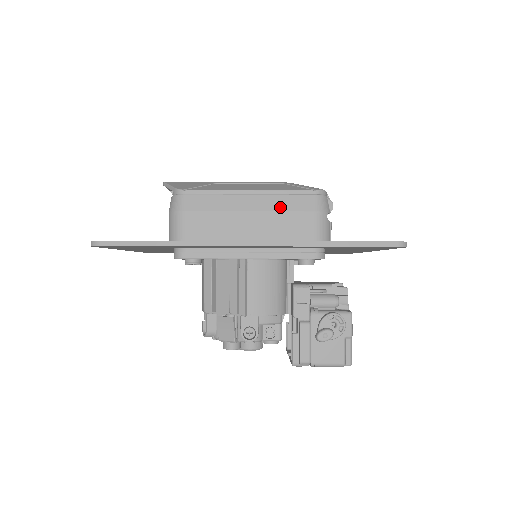
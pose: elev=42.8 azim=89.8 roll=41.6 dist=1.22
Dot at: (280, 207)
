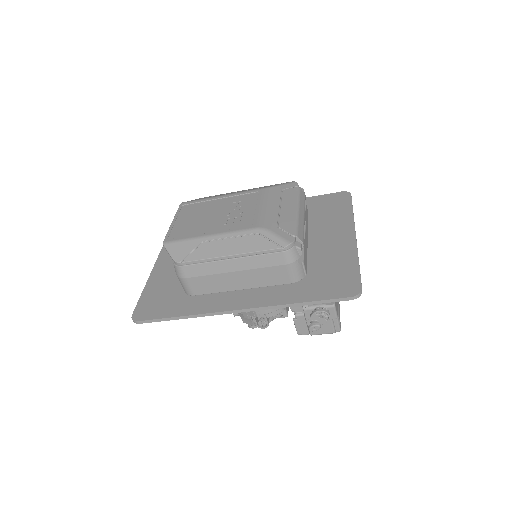
Dot at: (257, 265)
